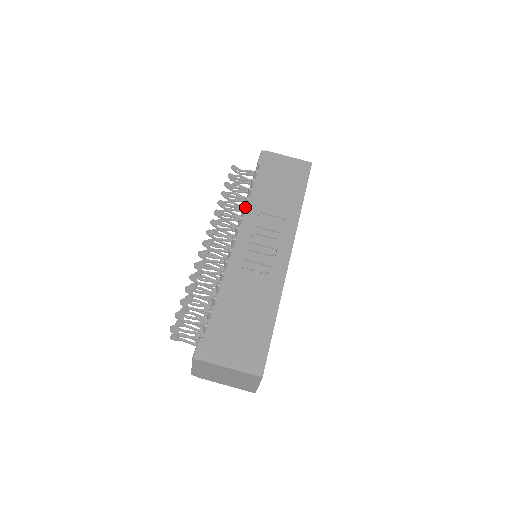
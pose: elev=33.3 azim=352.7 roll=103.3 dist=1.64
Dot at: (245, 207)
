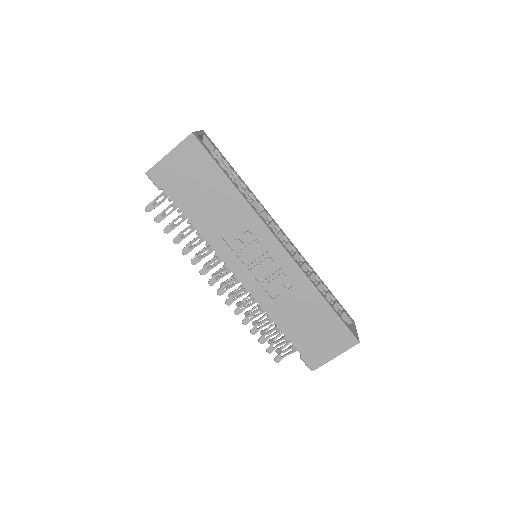
Dot at: (208, 245)
